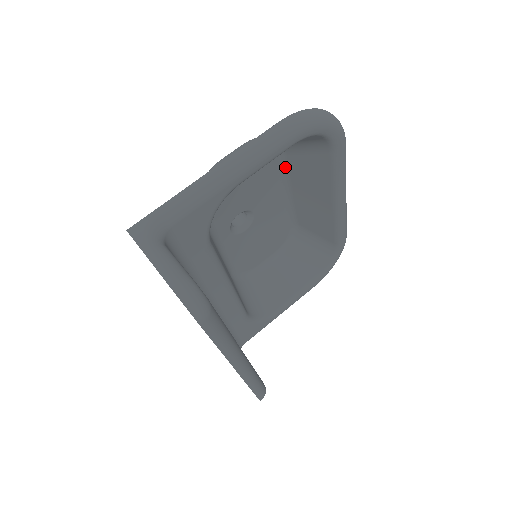
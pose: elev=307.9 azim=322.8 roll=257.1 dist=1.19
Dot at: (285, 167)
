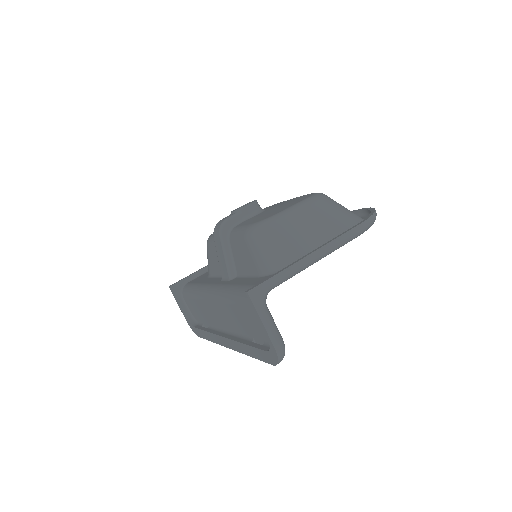
Dot at: occluded
